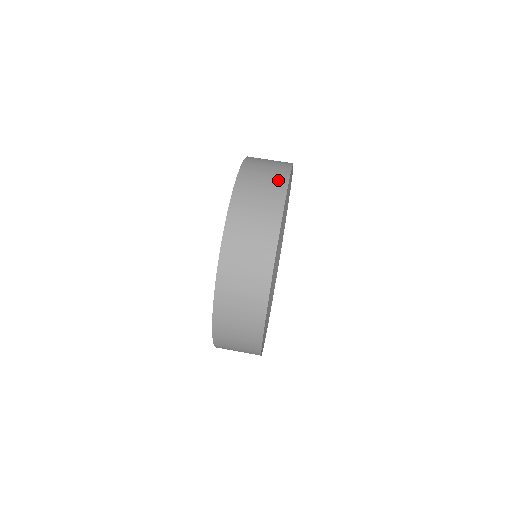
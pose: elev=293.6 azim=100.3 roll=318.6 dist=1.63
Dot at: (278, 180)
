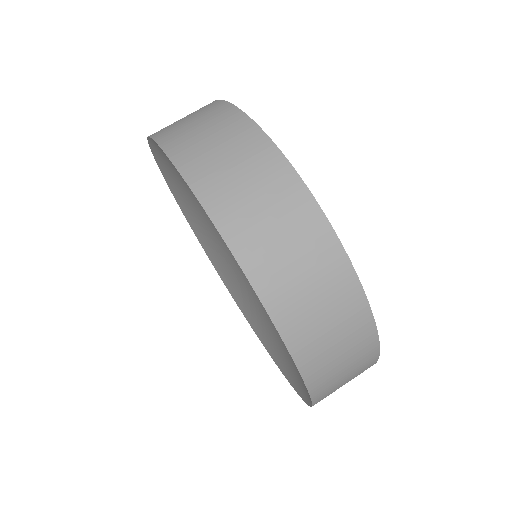
Dot at: (262, 158)
